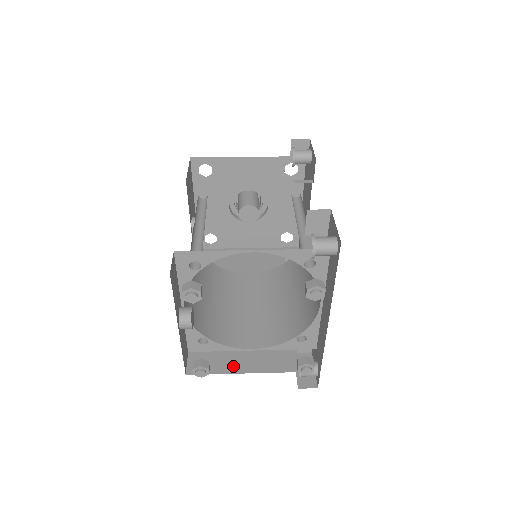
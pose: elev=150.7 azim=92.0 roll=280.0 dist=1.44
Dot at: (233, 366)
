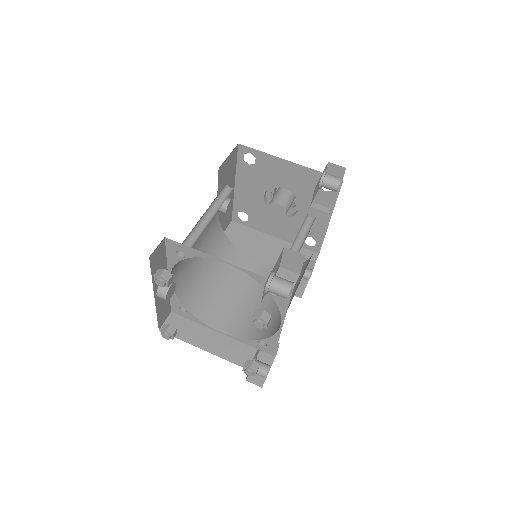
Dot at: (198, 340)
